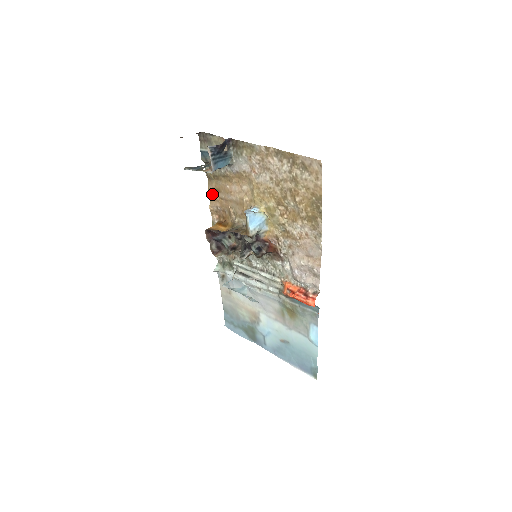
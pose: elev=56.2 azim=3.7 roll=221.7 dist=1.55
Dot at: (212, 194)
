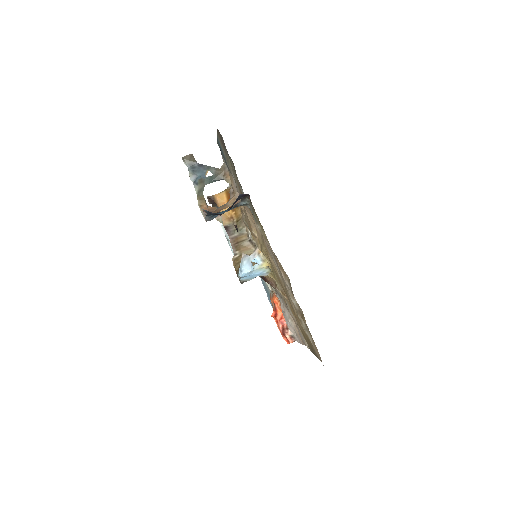
Dot at: occluded
